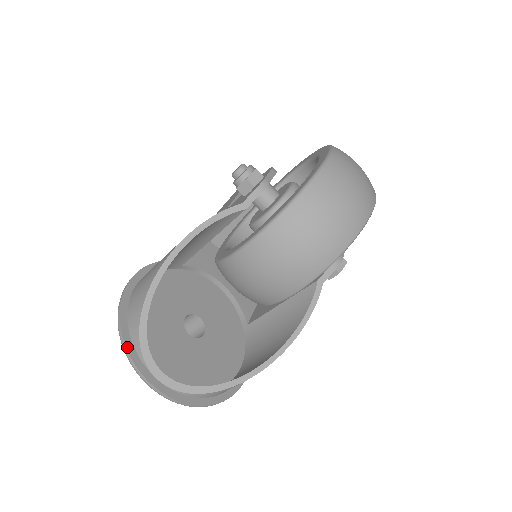
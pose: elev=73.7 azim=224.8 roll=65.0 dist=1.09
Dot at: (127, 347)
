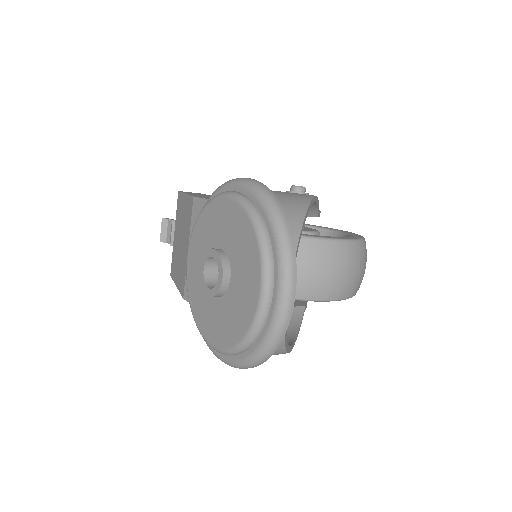
Dot at: (292, 237)
